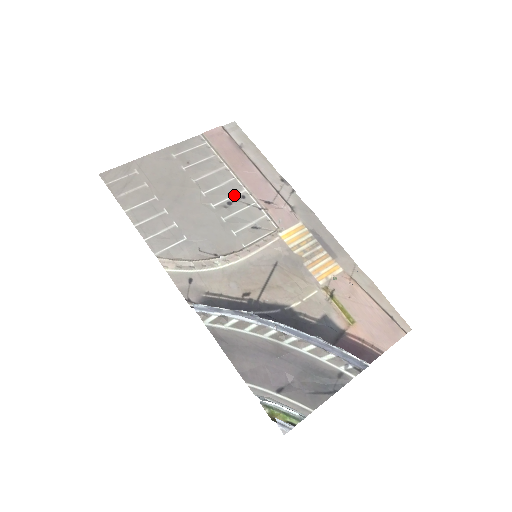
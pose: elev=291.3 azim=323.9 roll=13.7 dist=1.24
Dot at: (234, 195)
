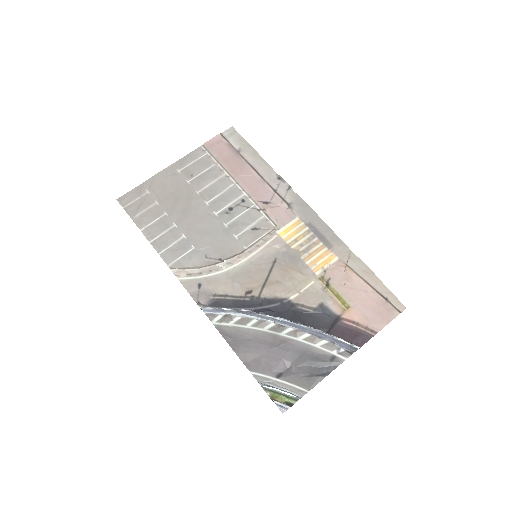
Dot at: (234, 200)
